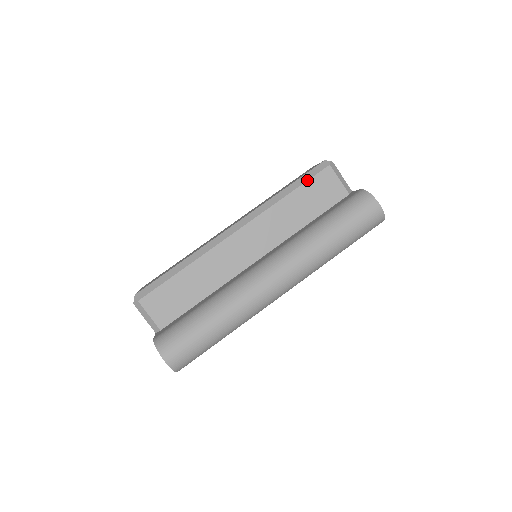
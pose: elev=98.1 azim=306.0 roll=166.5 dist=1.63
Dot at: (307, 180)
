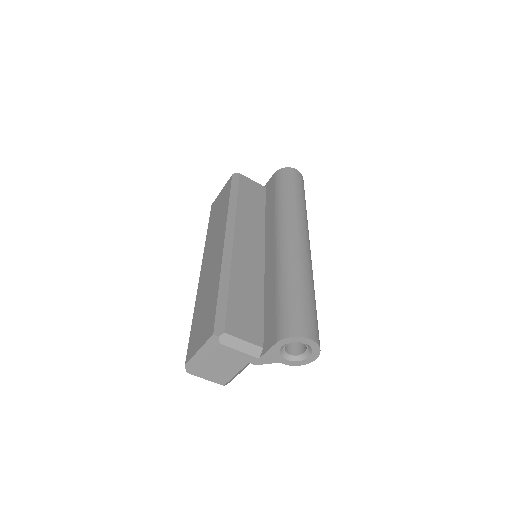
Dot at: (238, 186)
